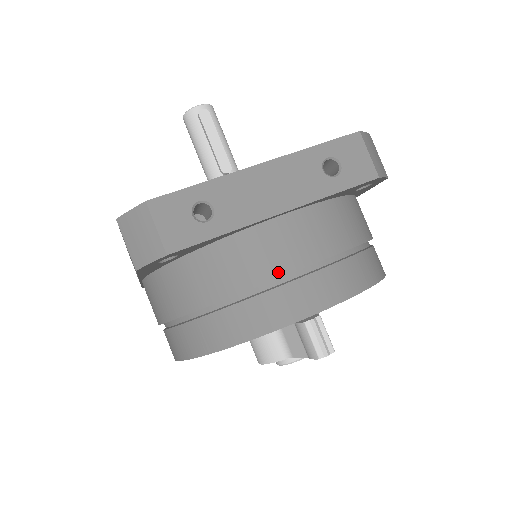
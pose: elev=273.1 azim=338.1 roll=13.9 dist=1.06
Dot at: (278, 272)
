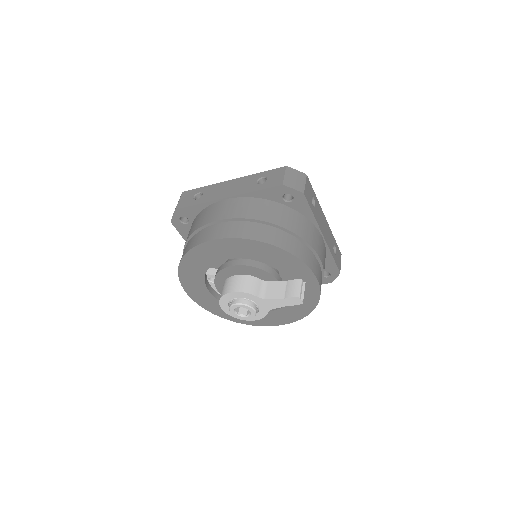
Dot at: (316, 249)
